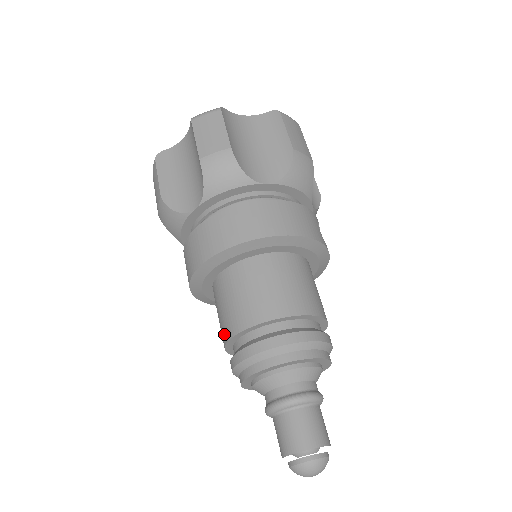
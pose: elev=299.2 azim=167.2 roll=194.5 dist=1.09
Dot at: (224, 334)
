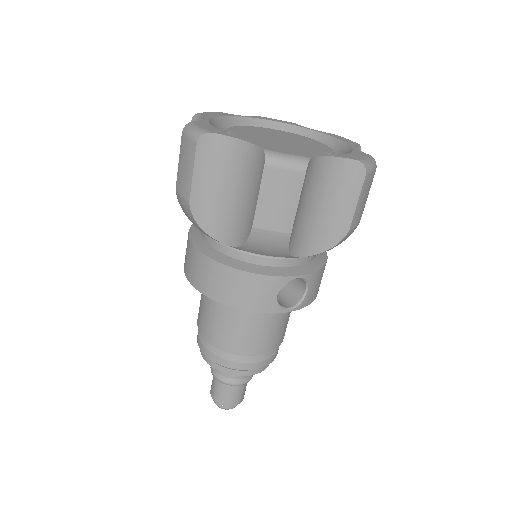
Dot at: occluded
